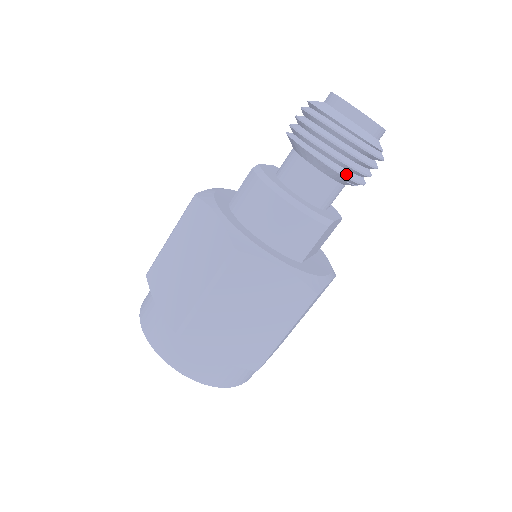
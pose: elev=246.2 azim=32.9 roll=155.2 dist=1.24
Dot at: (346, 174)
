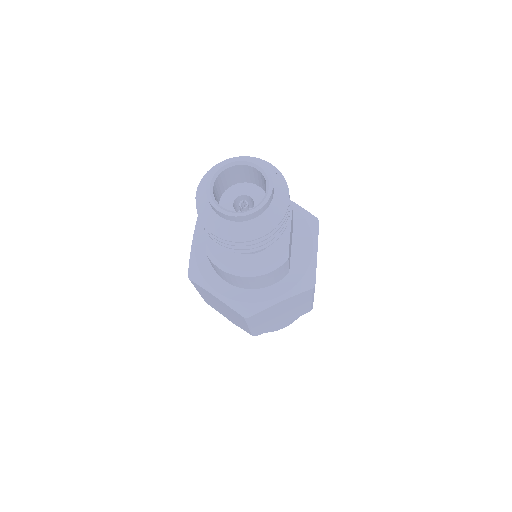
Dot at: (271, 242)
